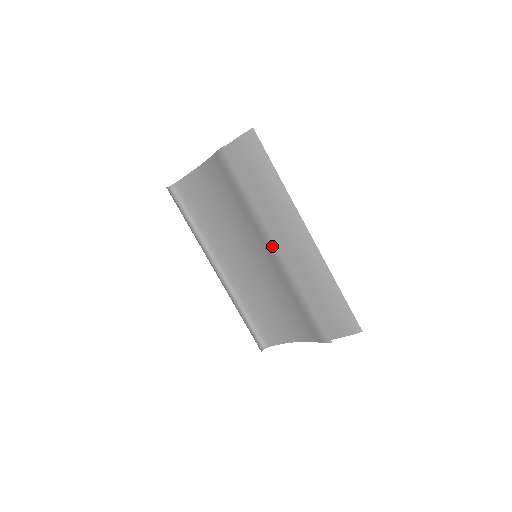
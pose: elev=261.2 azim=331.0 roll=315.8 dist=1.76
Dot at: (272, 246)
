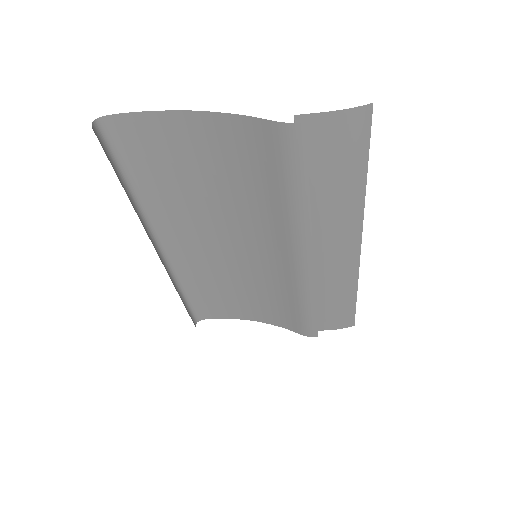
Dot at: (301, 258)
